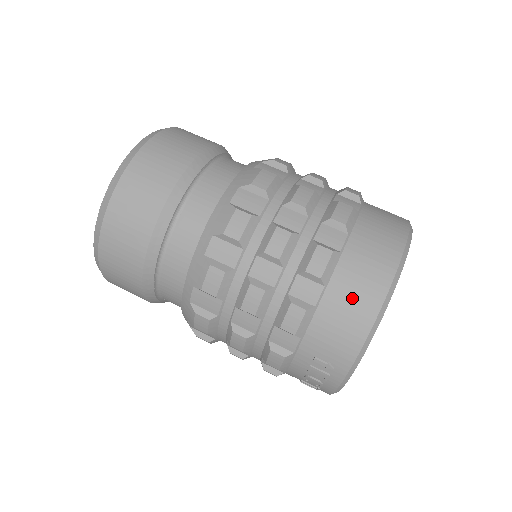
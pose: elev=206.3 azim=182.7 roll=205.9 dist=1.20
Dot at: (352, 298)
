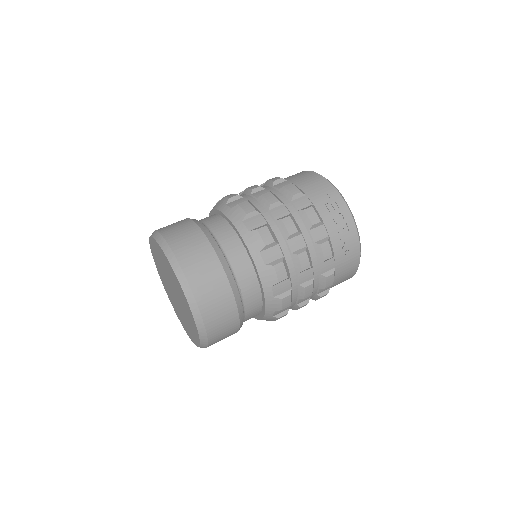
Dot at: (300, 176)
